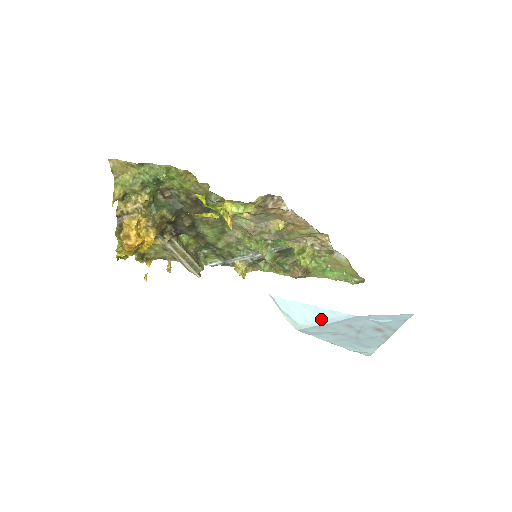
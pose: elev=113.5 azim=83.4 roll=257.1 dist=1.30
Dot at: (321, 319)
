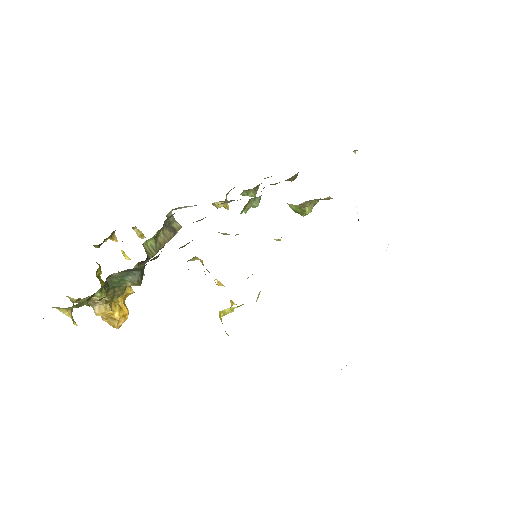
Dot at: occluded
